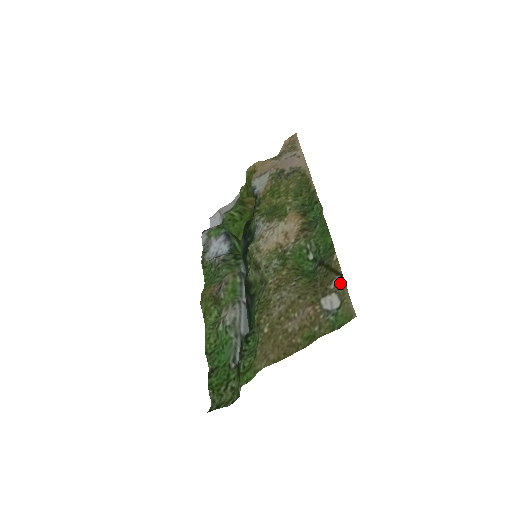
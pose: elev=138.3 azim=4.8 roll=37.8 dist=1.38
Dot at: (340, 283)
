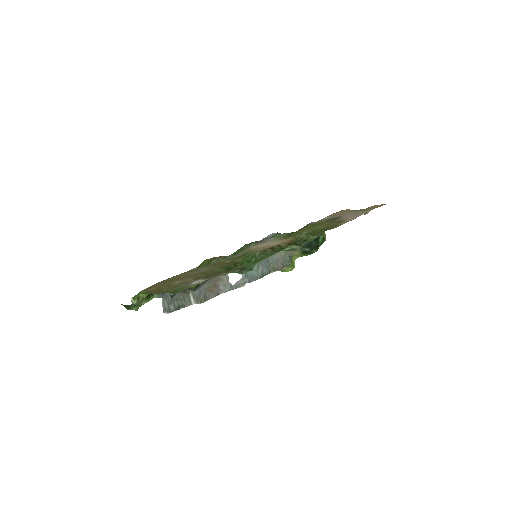
Dot at: occluded
